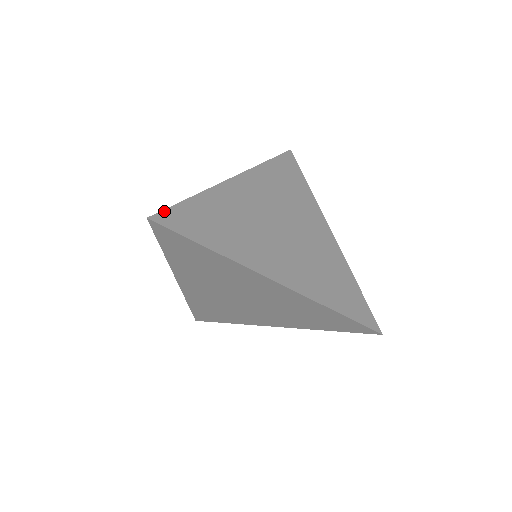
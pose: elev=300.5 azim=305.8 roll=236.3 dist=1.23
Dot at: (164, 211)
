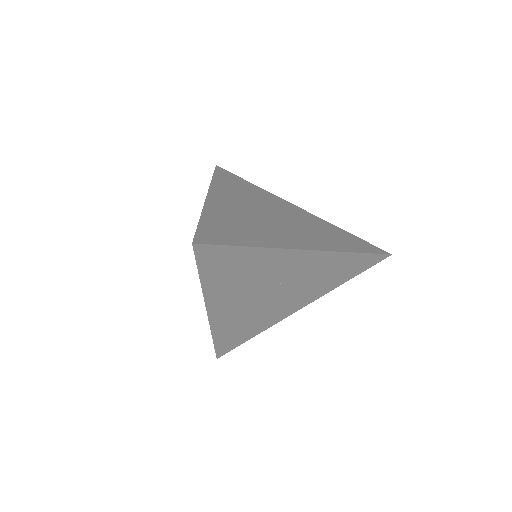
Dot at: (196, 234)
